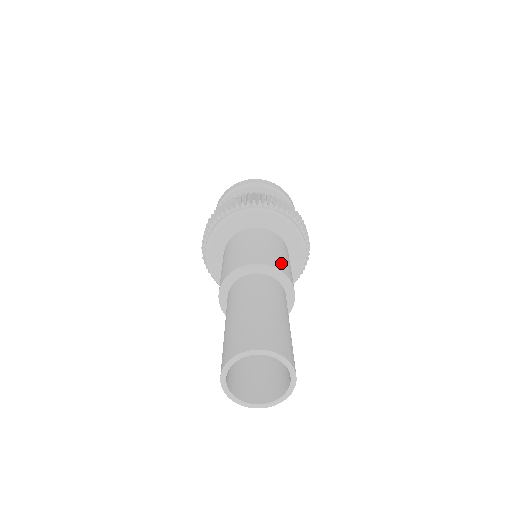
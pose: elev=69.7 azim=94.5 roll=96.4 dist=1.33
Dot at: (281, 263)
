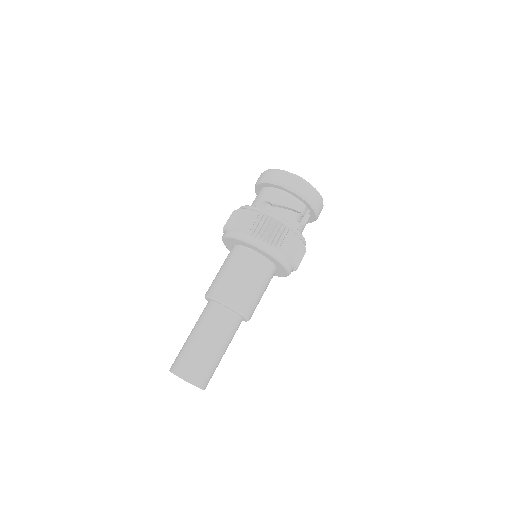
Dot at: (253, 306)
